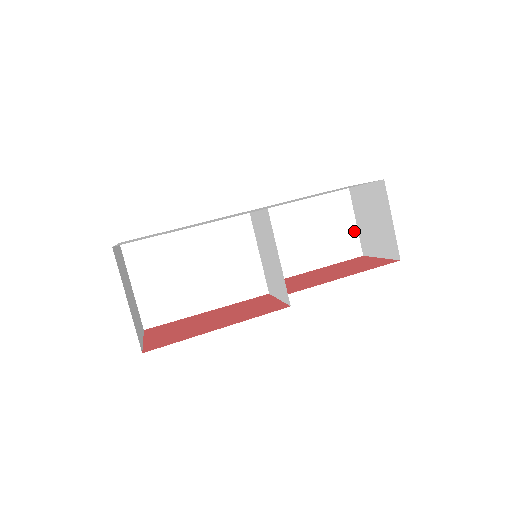
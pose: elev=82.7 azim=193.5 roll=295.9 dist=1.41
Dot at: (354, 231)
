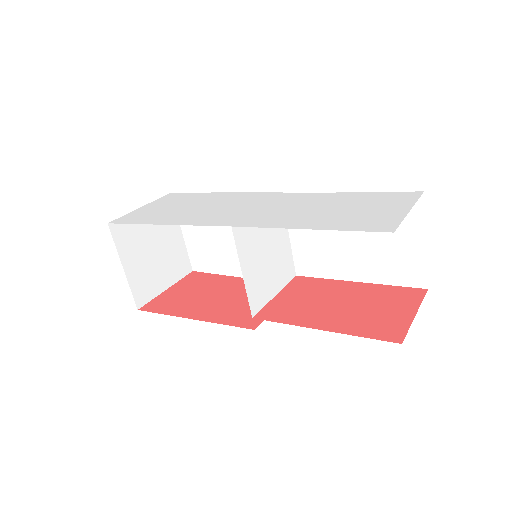
Dot at: (420, 254)
